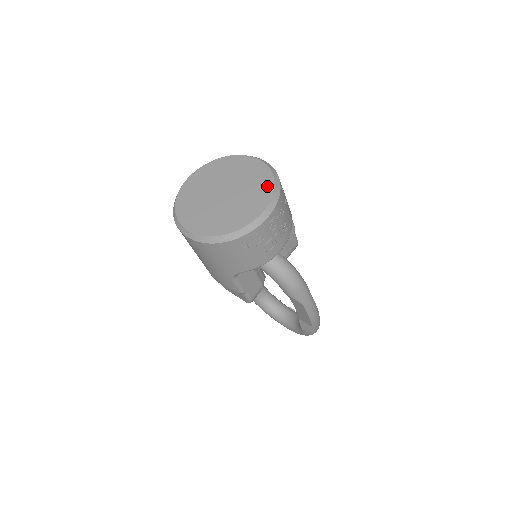
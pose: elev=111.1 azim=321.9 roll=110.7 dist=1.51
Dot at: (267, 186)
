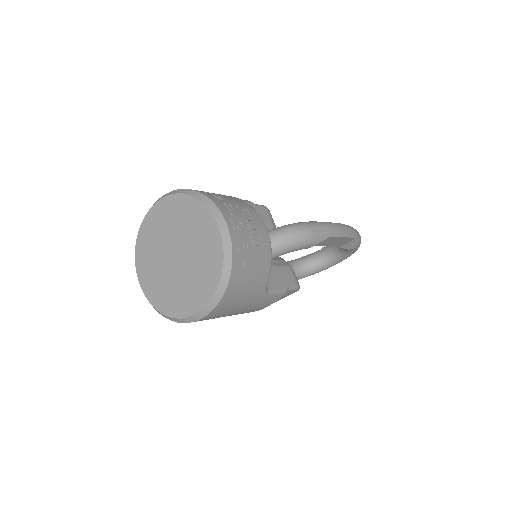
Dot at: (193, 207)
